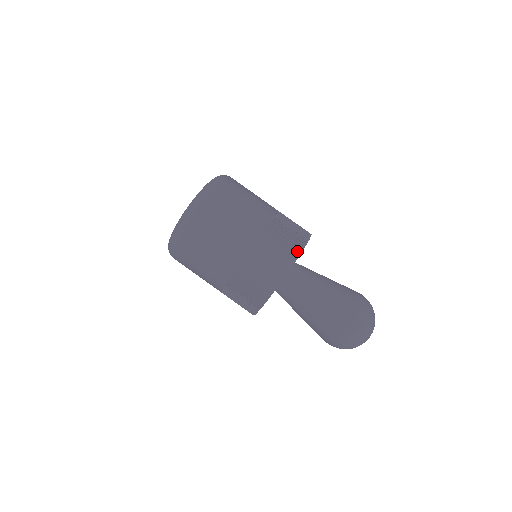
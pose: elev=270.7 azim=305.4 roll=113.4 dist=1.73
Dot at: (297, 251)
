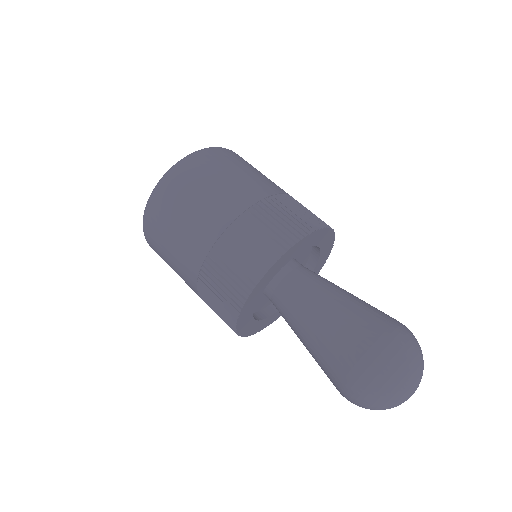
Dot at: (277, 252)
